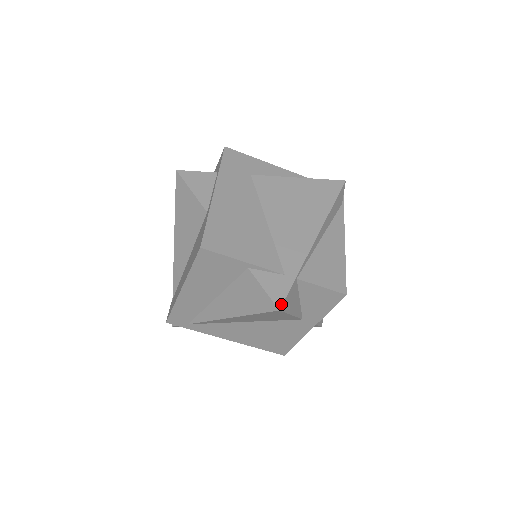
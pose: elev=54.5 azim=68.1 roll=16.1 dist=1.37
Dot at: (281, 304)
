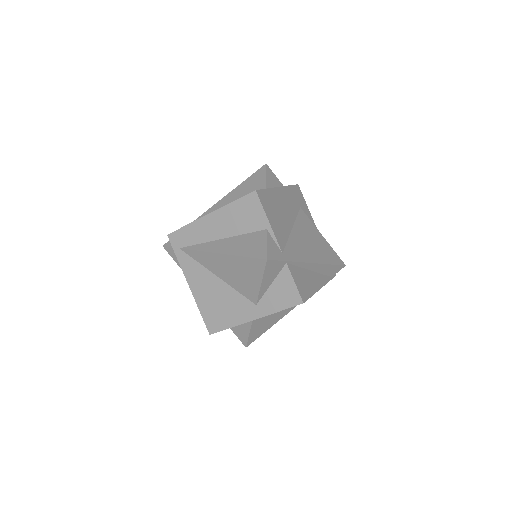
Dot at: (270, 259)
